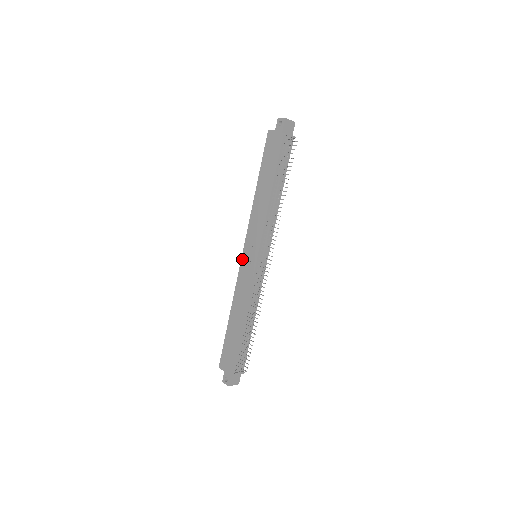
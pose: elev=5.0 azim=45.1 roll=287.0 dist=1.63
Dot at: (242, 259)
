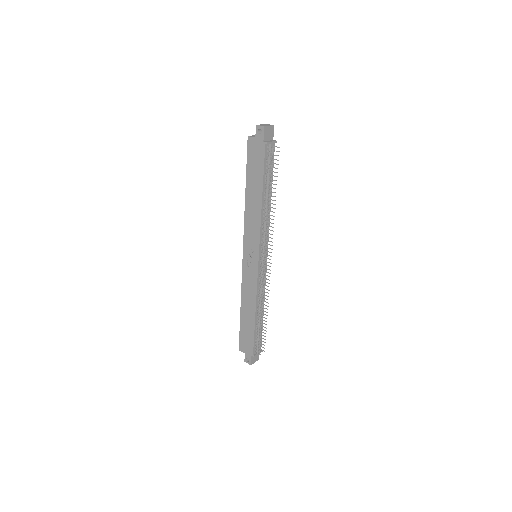
Dot at: (243, 260)
